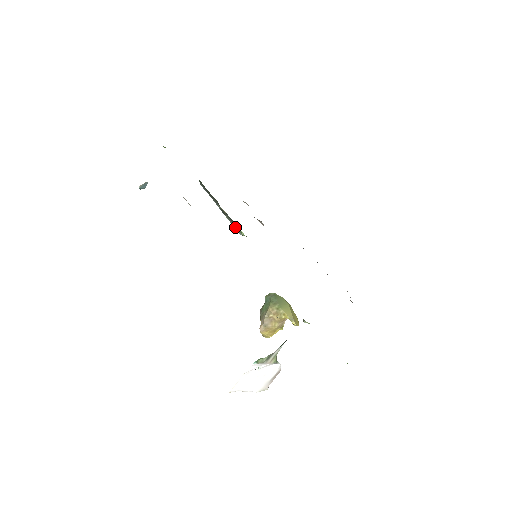
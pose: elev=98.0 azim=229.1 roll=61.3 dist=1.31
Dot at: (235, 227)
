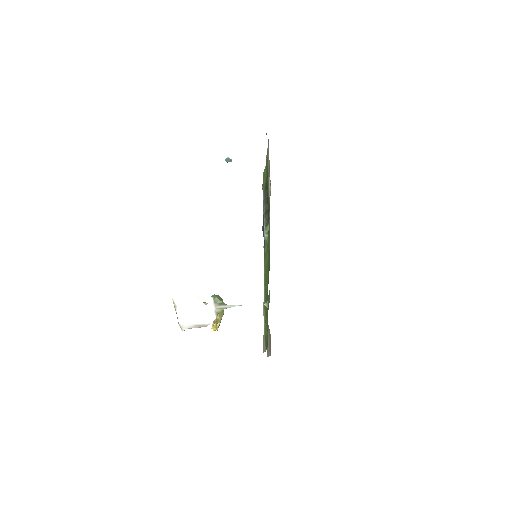
Dot at: (266, 228)
